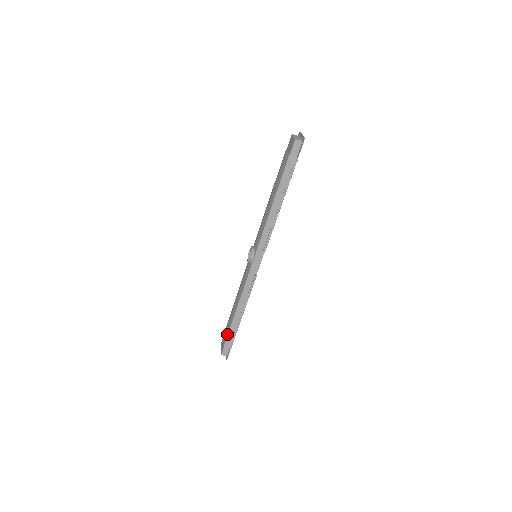
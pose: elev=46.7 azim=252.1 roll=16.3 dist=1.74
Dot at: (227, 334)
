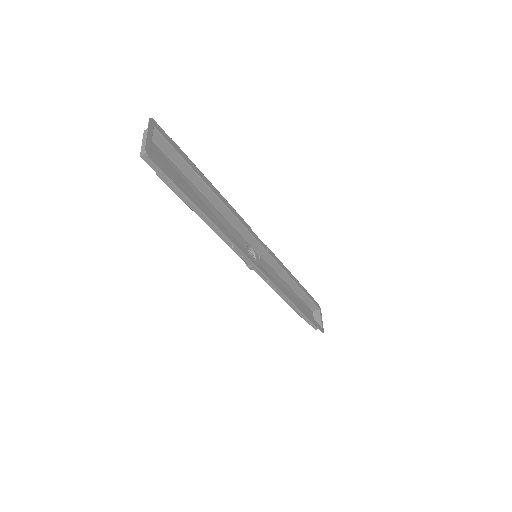
Dot at: occluded
